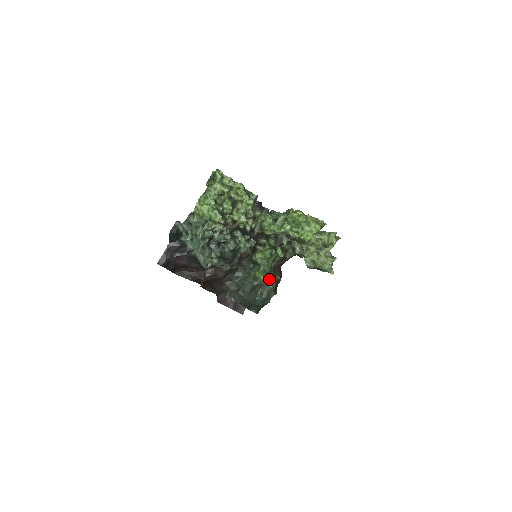
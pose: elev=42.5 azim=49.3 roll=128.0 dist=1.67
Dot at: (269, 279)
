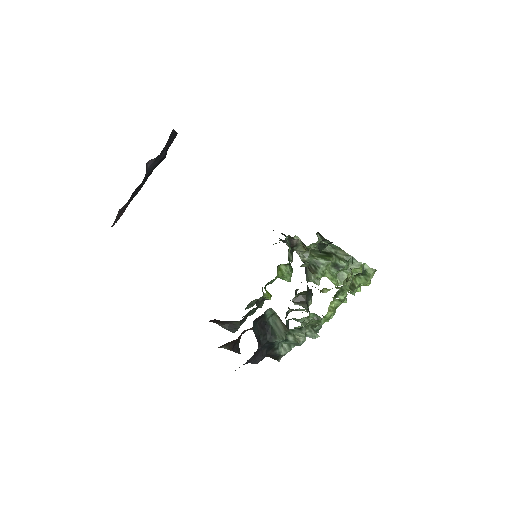
Dot at: (264, 288)
